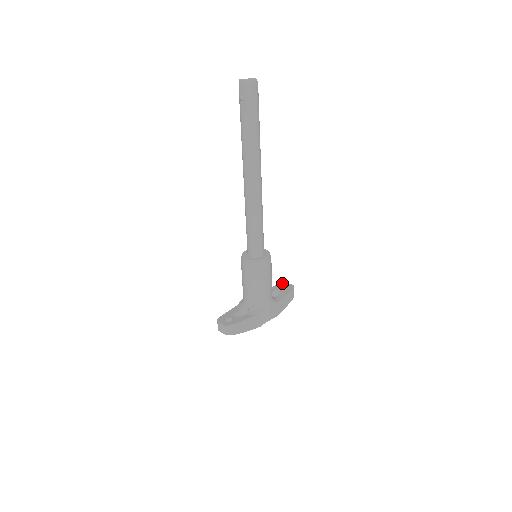
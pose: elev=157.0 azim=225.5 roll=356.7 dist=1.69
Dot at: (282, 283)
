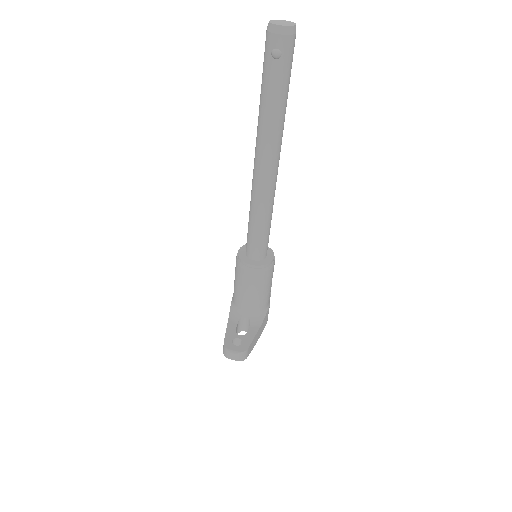
Dot at: occluded
